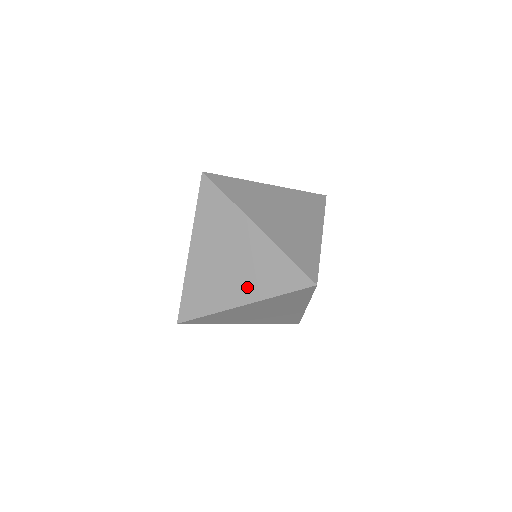
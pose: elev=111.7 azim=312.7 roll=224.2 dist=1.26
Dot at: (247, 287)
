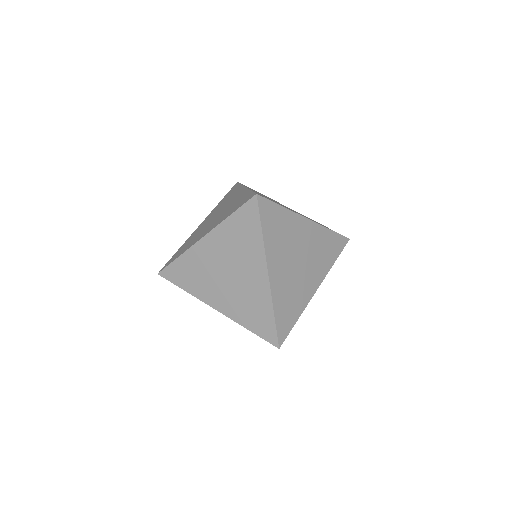
Dot at: (214, 224)
